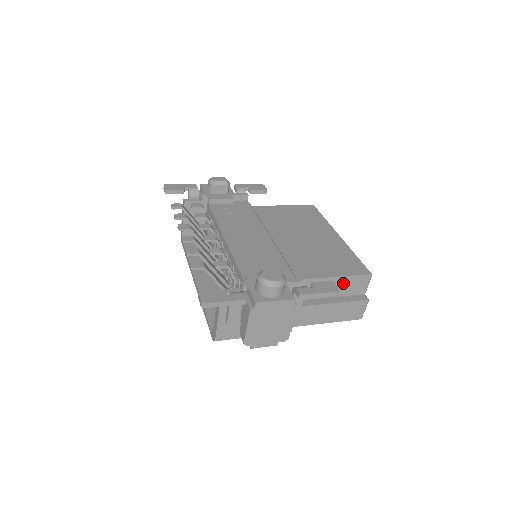
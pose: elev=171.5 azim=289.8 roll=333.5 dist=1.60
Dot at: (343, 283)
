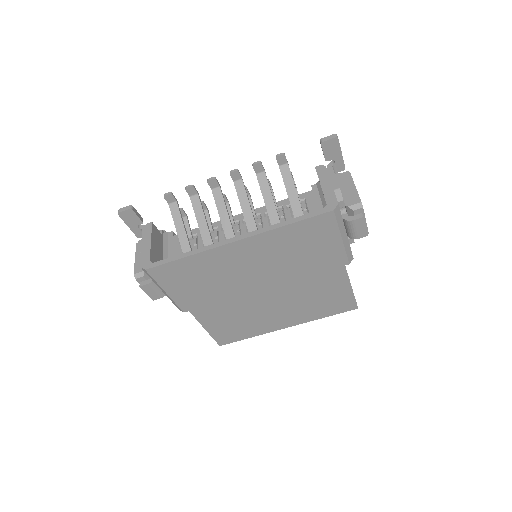
Dot at: occluded
